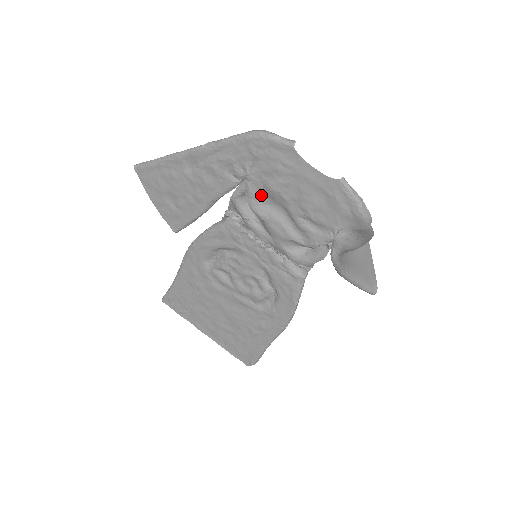
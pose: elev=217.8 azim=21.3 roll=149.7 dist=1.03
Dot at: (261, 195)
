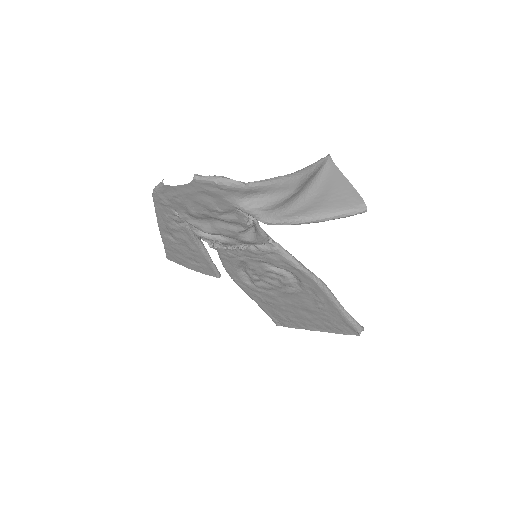
Dot at: (199, 221)
